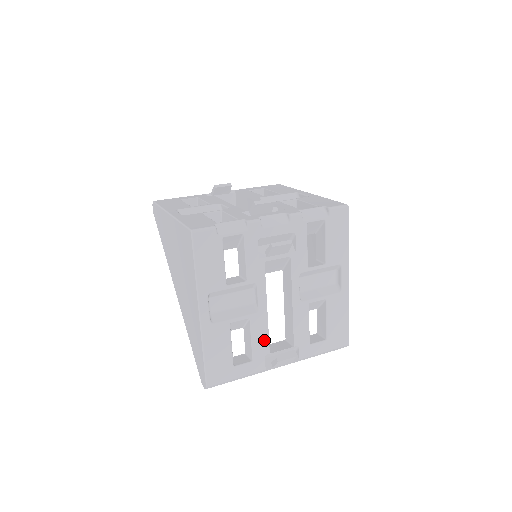
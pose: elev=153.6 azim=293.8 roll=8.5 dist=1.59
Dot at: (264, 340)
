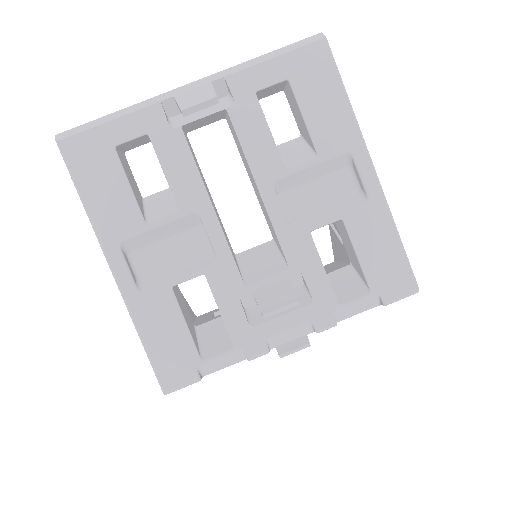
Dot at: occluded
